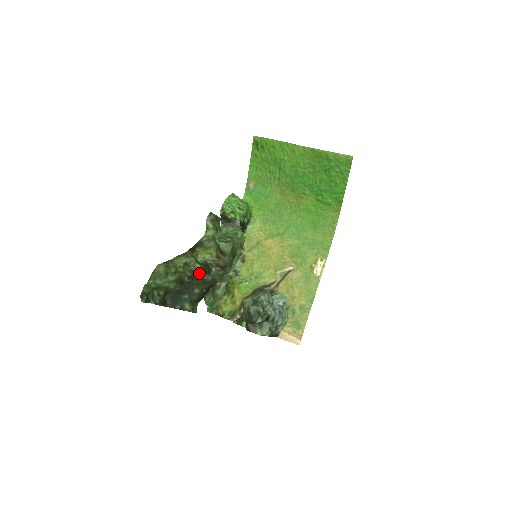
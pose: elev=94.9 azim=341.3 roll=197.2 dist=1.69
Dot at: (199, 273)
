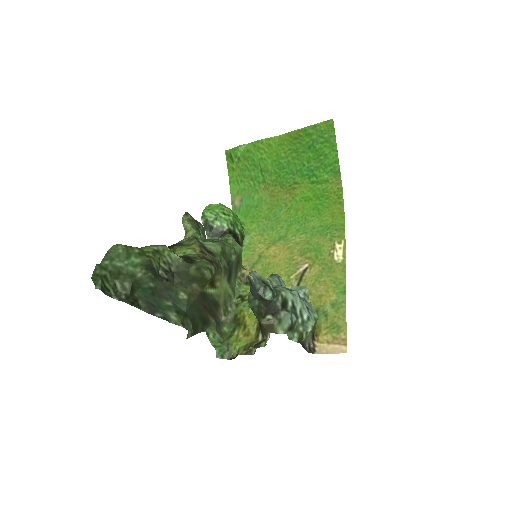
Dot at: (179, 265)
